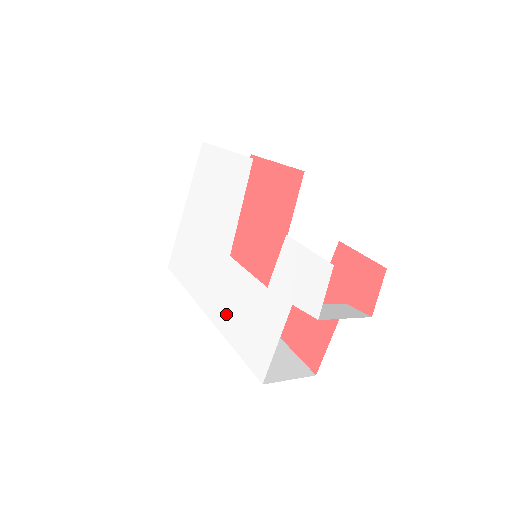
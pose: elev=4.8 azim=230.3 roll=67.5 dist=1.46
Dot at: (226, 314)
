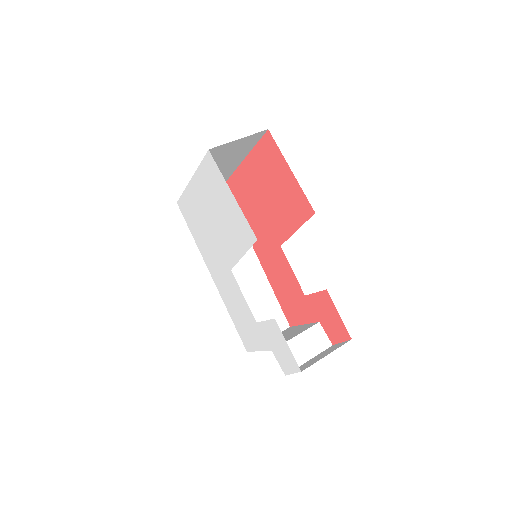
Dot at: (226, 295)
